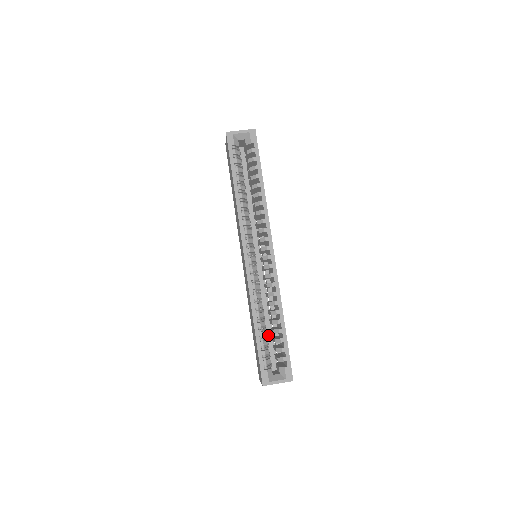
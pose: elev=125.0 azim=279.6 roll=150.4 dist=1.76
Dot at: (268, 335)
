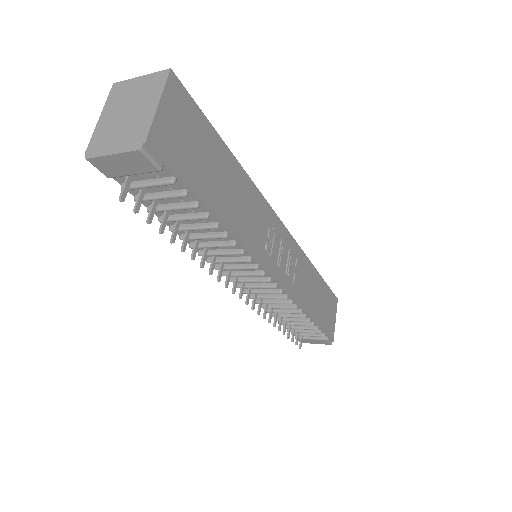
Dot at: occluded
